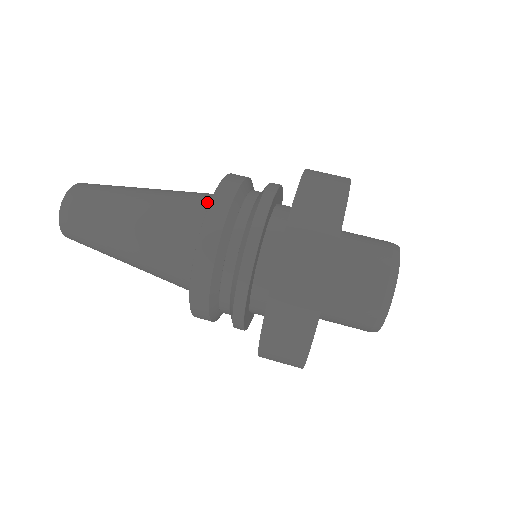
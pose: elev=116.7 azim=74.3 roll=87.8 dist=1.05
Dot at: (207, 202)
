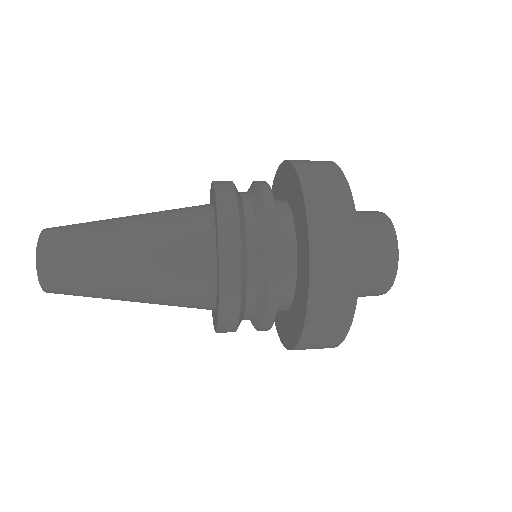
Dot at: occluded
